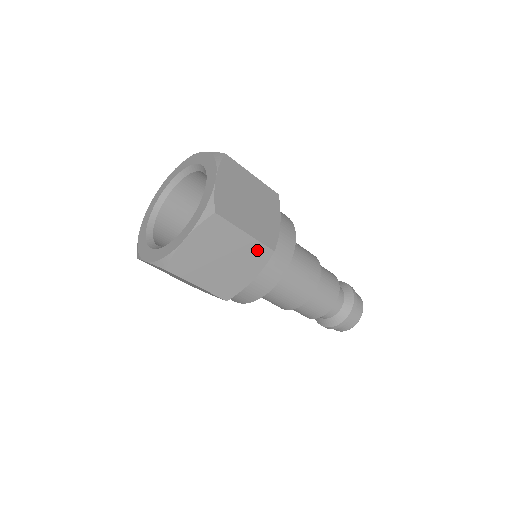
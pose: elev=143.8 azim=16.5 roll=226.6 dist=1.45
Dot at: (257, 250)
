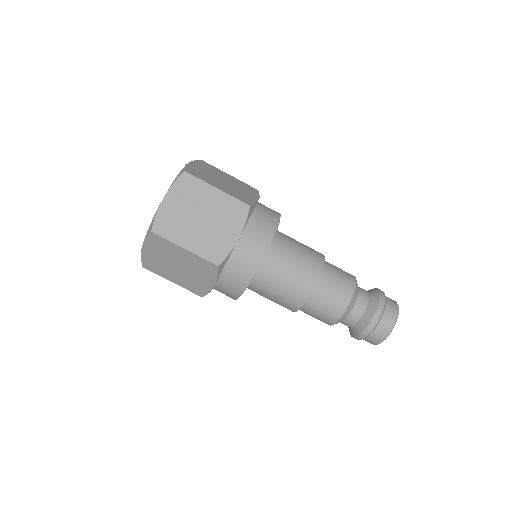
Dot at: (233, 206)
